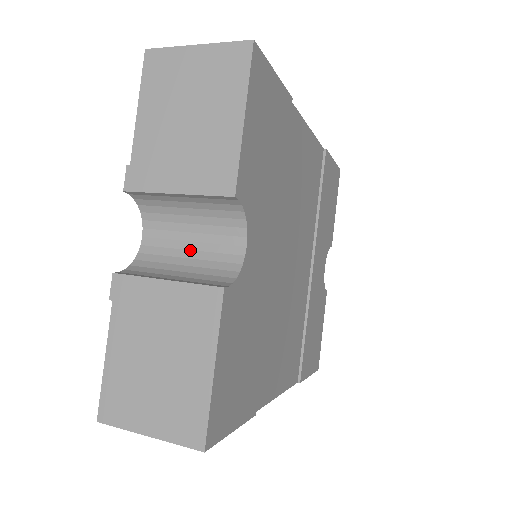
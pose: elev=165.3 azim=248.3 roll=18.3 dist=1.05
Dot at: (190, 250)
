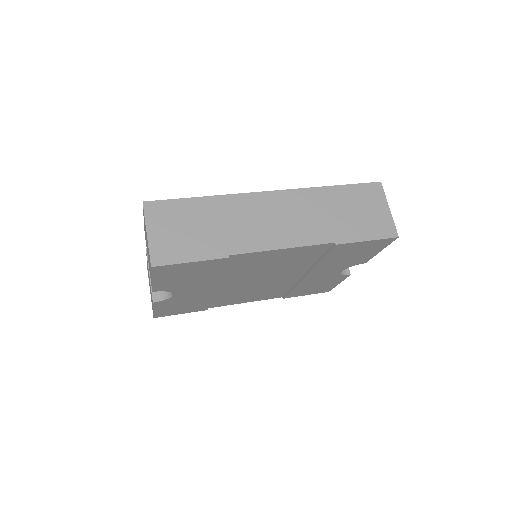
Dot at: occluded
